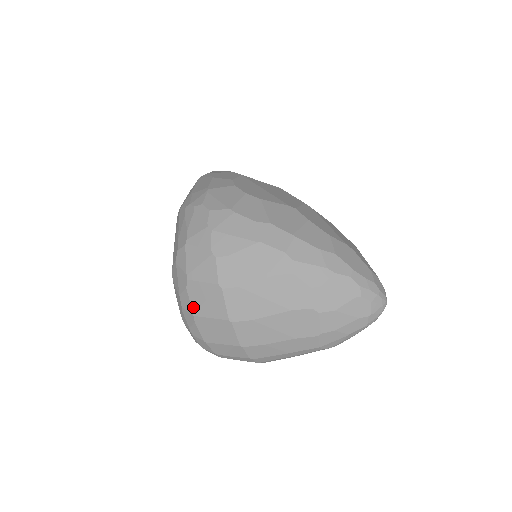
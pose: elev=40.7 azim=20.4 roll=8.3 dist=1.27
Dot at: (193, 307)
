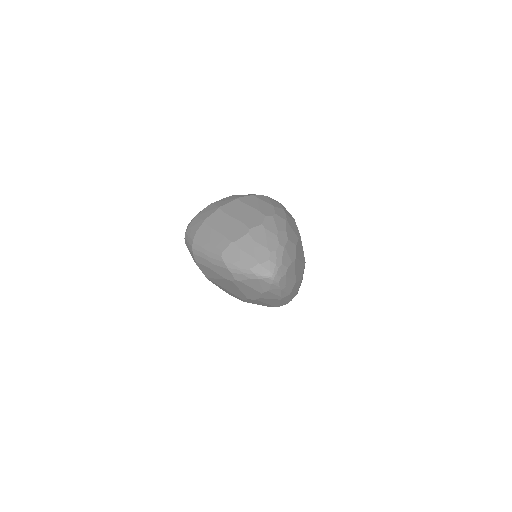
Dot at: (217, 201)
